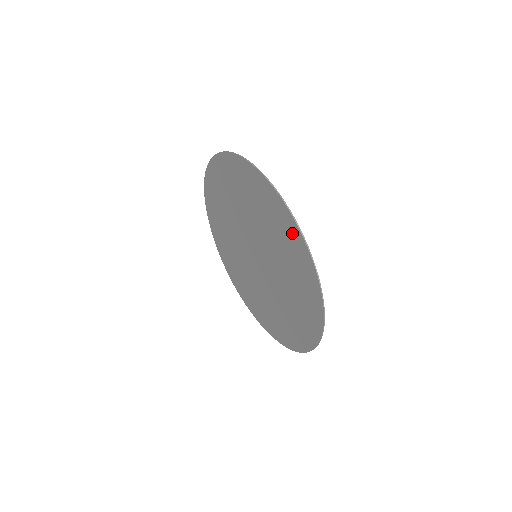
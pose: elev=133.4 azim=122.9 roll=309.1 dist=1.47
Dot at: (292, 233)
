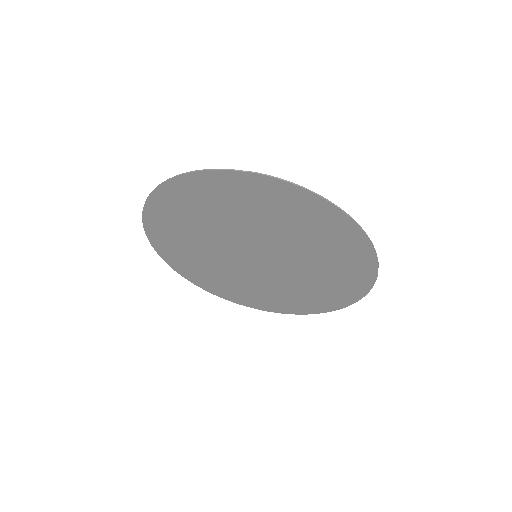
Dot at: (362, 266)
